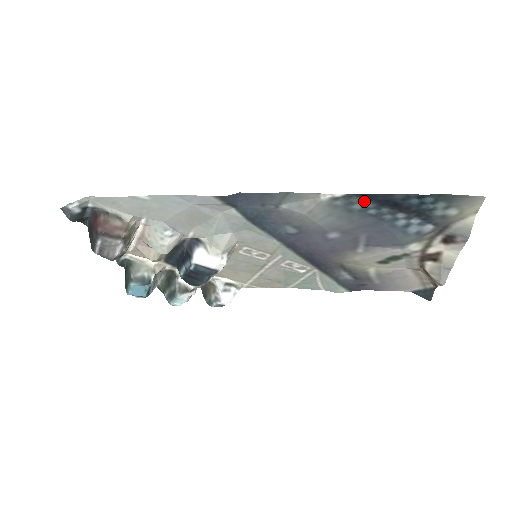
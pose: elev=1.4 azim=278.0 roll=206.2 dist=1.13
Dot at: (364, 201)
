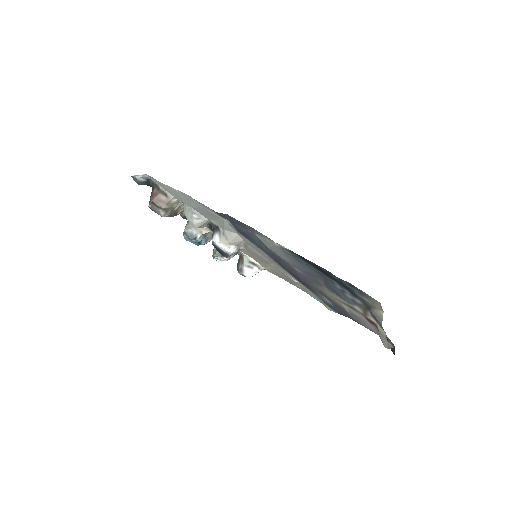
Dot at: (303, 259)
